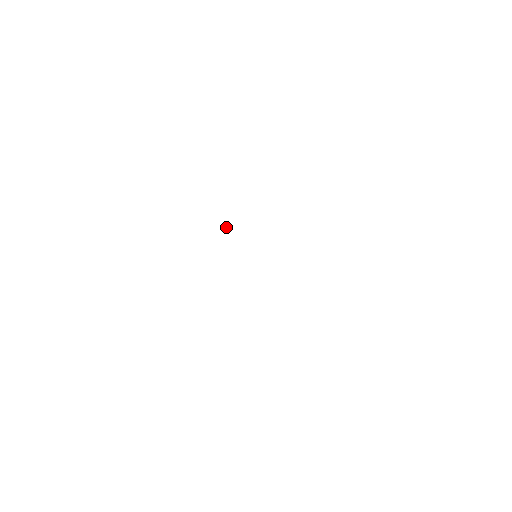
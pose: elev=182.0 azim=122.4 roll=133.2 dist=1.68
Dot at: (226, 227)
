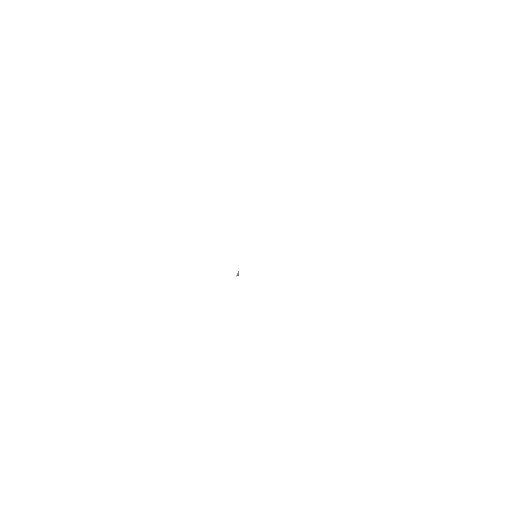
Dot at: (238, 271)
